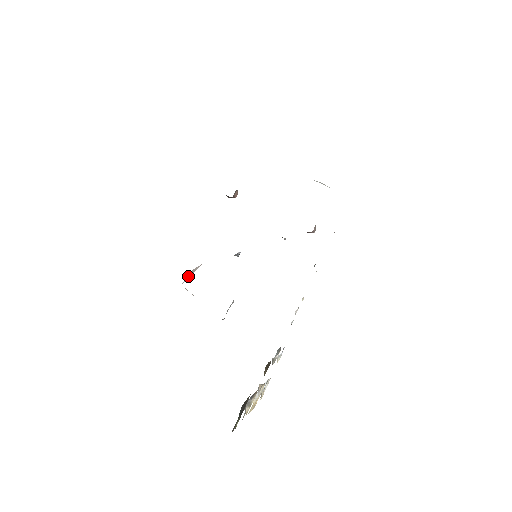
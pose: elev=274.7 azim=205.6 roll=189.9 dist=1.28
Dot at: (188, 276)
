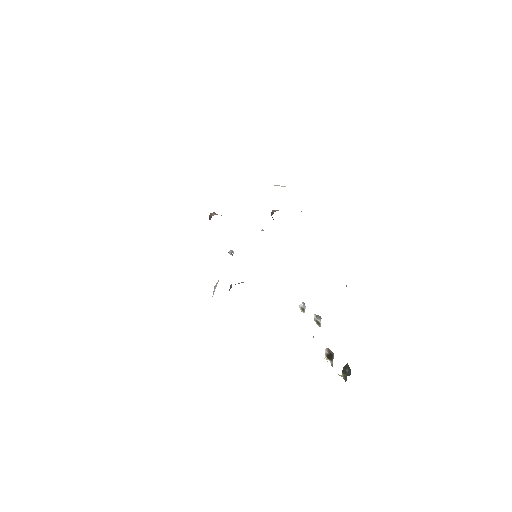
Dot at: (214, 291)
